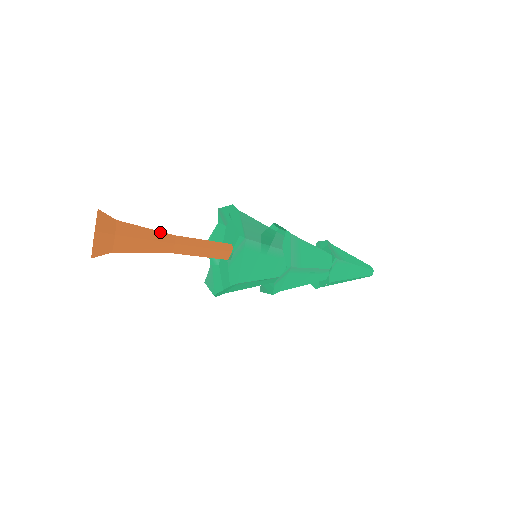
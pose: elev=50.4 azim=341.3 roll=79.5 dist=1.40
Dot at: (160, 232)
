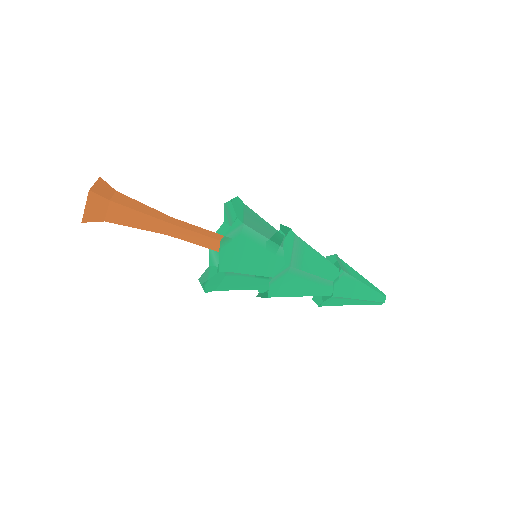
Dot at: (158, 211)
